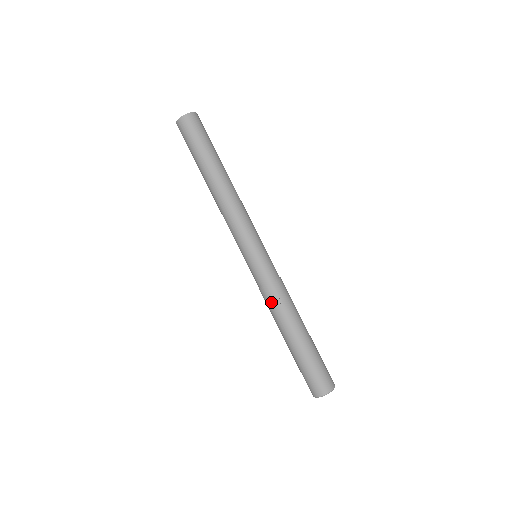
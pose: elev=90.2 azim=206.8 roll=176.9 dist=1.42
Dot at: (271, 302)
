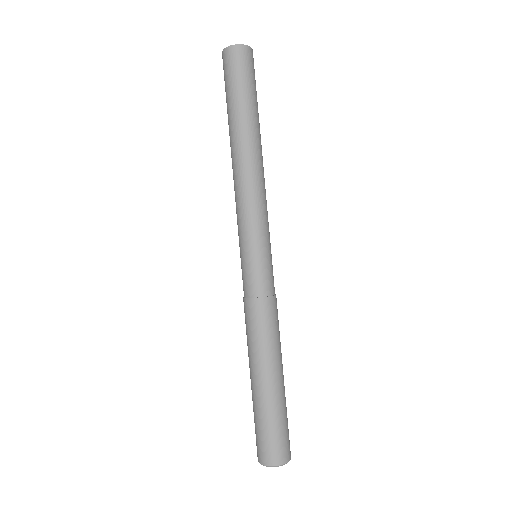
Dot at: (268, 320)
